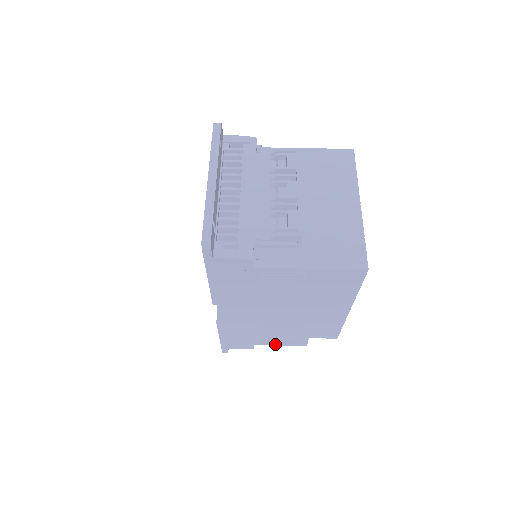
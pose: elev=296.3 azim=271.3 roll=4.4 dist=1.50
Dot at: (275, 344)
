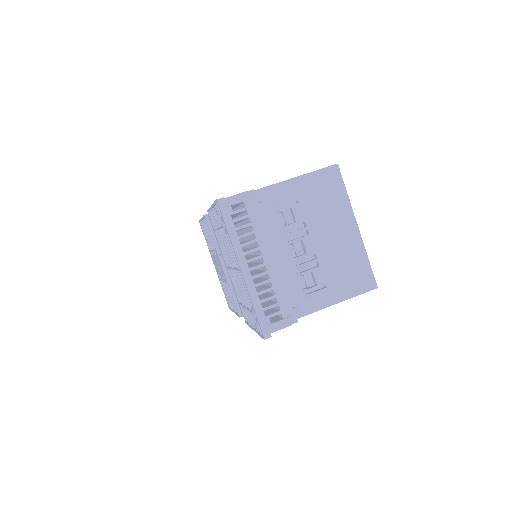
Dot at: occluded
